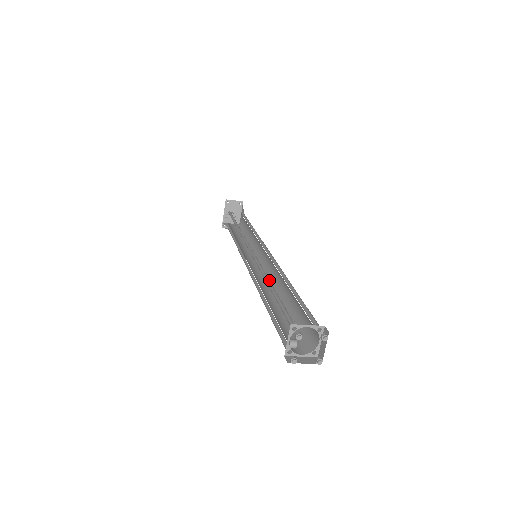
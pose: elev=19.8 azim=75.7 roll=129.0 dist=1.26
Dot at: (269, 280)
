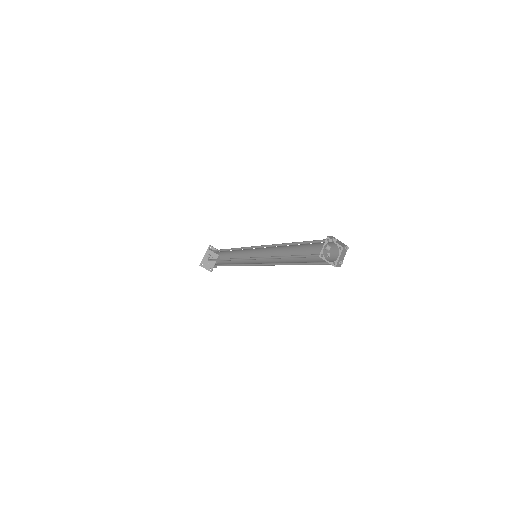
Dot at: (288, 244)
